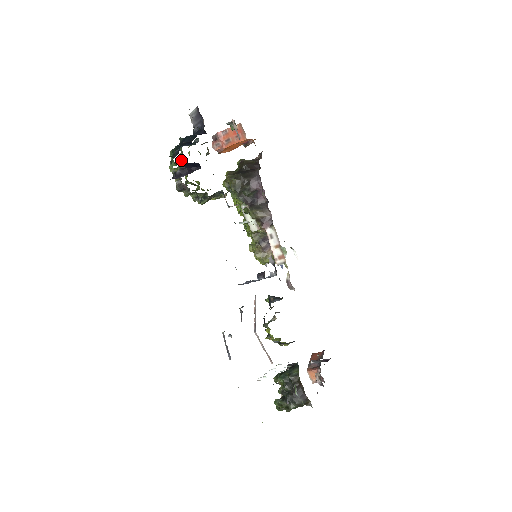
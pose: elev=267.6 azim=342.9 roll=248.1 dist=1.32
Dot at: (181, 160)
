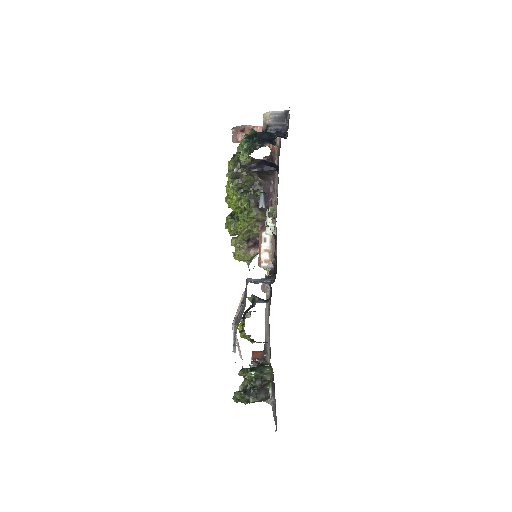
Dot at: occluded
